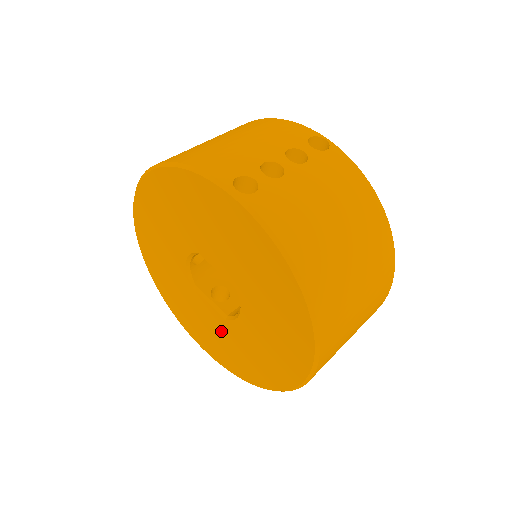
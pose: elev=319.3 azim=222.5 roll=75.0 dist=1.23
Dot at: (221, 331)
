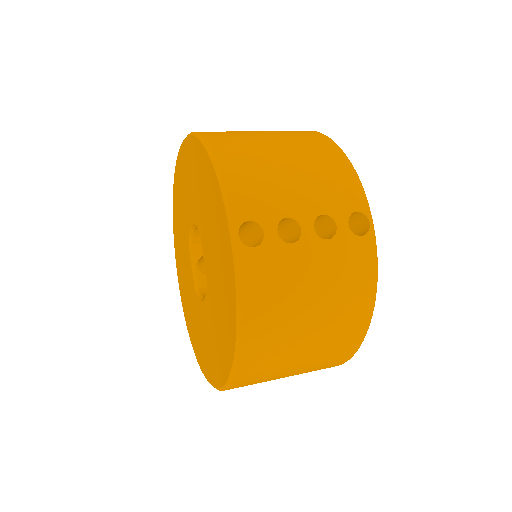
Dot at: (190, 291)
